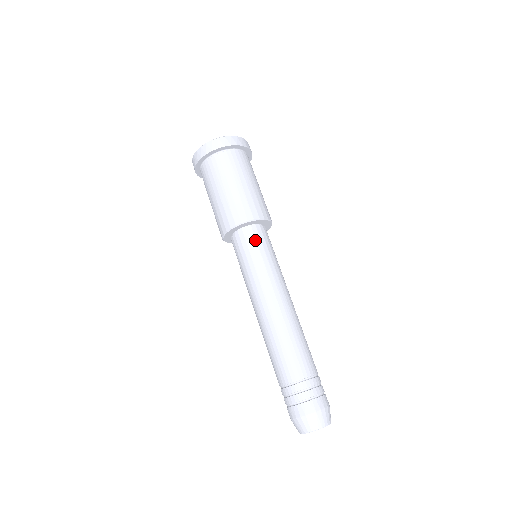
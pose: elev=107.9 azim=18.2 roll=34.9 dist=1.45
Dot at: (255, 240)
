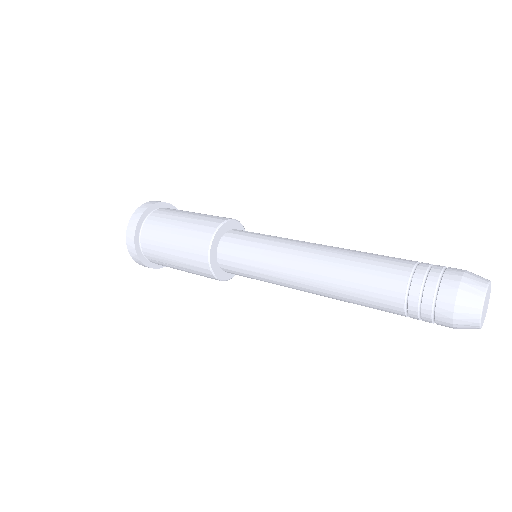
Dot at: occluded
